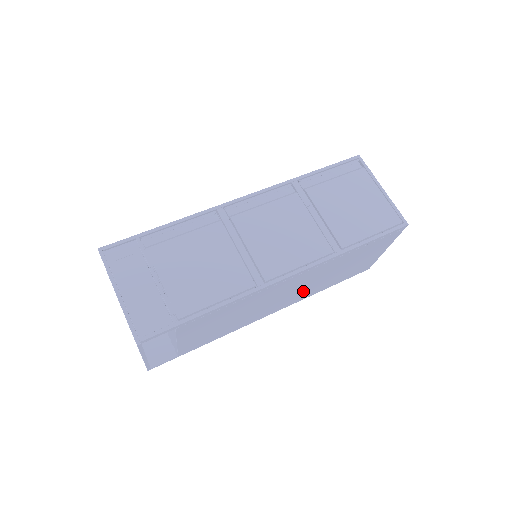
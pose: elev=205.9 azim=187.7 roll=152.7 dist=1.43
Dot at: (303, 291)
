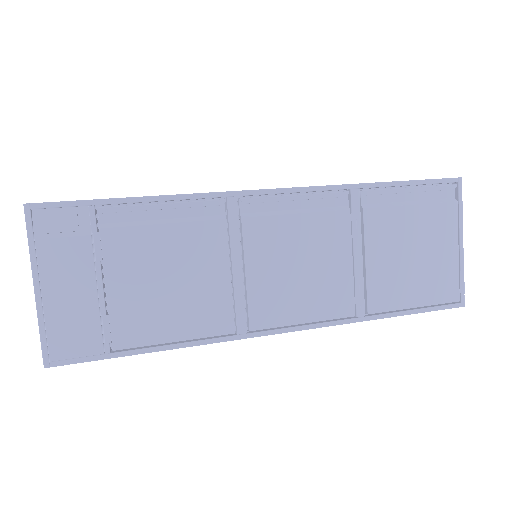
Dot at: occluded
